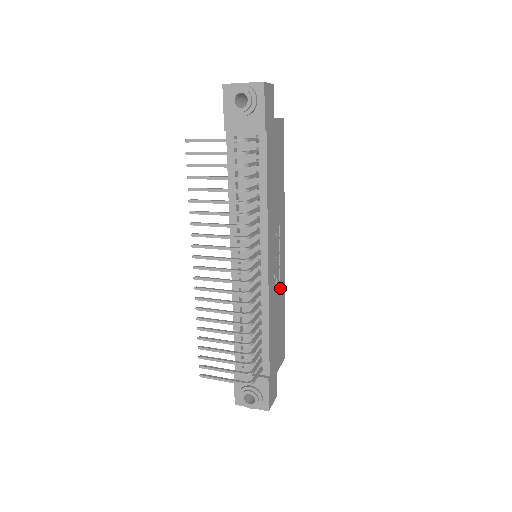
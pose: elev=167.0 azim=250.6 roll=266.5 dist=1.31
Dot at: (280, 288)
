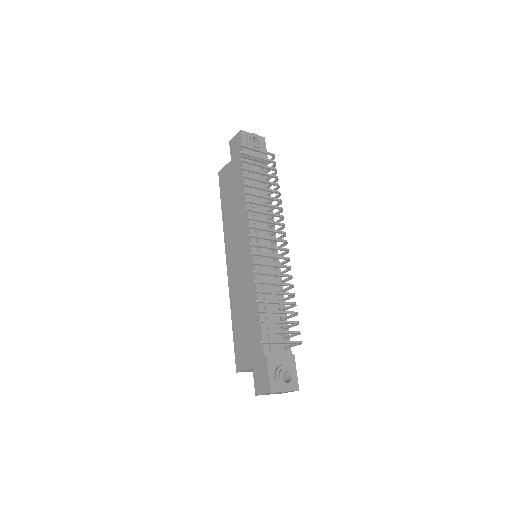
Dot at: occluded
